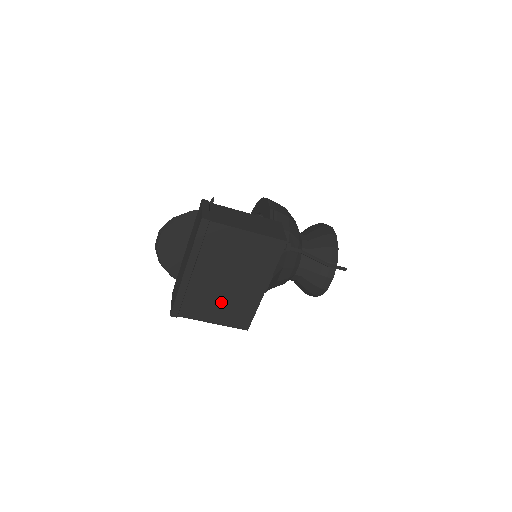
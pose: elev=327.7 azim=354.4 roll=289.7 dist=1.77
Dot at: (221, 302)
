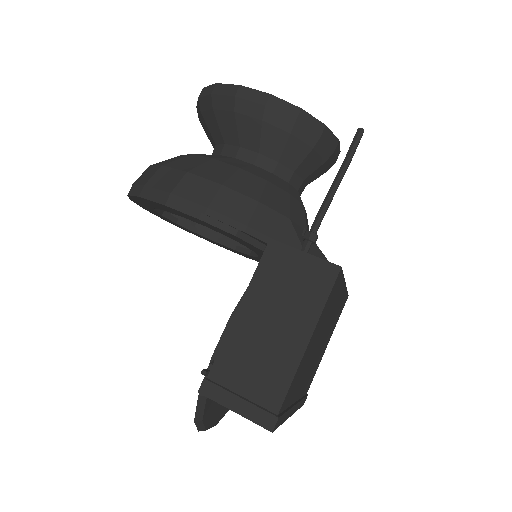
Dot at: (324, 344)
